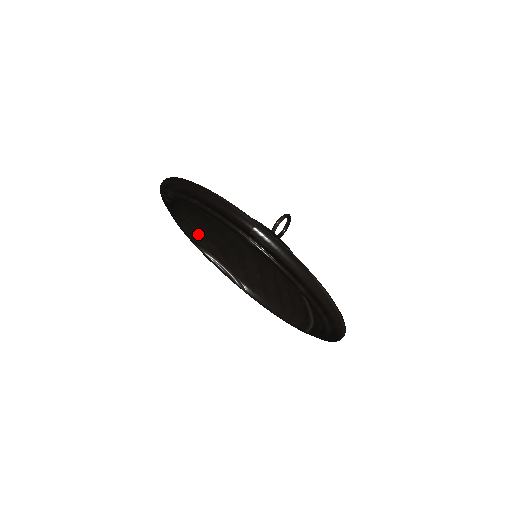
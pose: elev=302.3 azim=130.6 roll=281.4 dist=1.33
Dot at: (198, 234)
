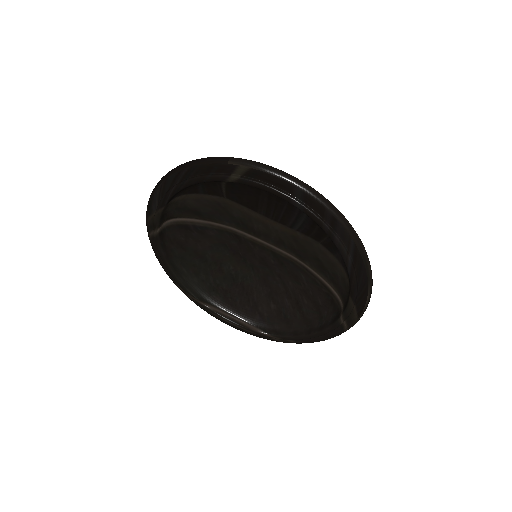
Dot at: (199, 288)
